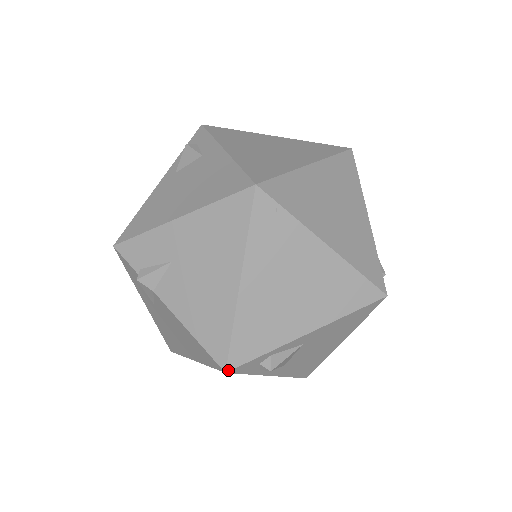
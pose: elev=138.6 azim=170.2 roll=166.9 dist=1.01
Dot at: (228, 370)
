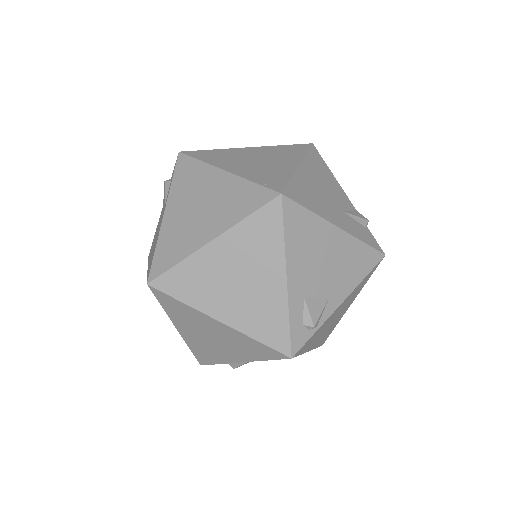
Dot at: occluded
